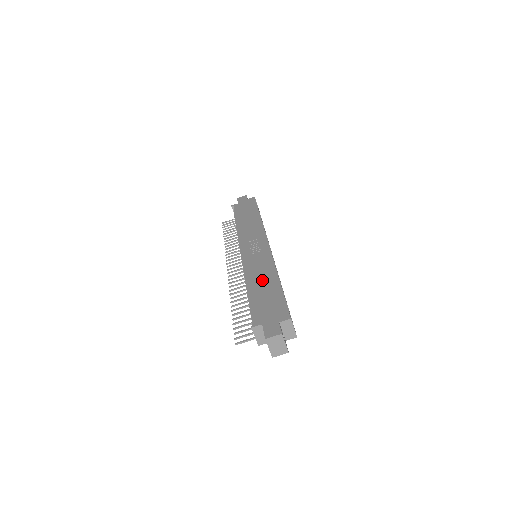
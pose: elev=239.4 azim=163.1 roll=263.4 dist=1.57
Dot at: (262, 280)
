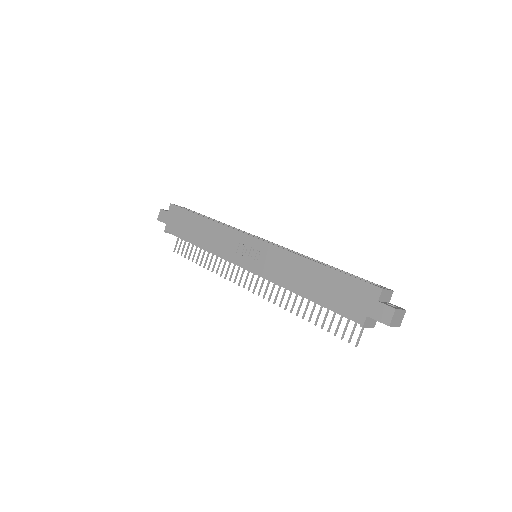
Dot at: (305, 277)
